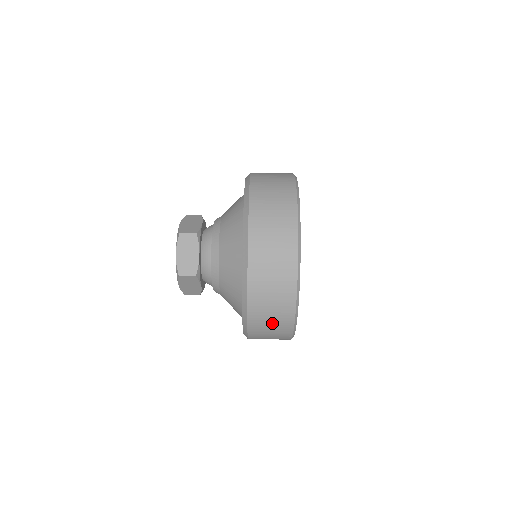
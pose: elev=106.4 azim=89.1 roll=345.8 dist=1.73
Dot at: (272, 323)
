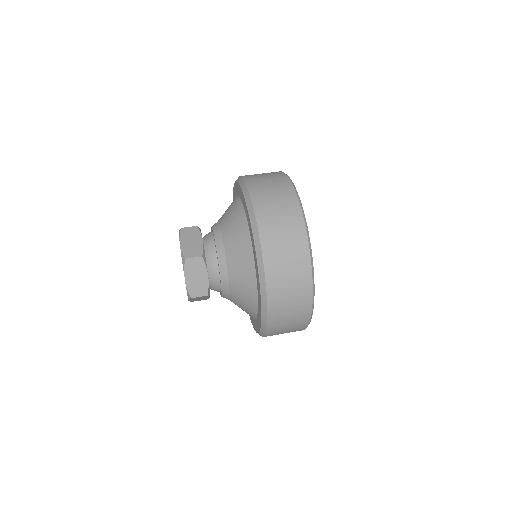
Dot at: (288, 262)
